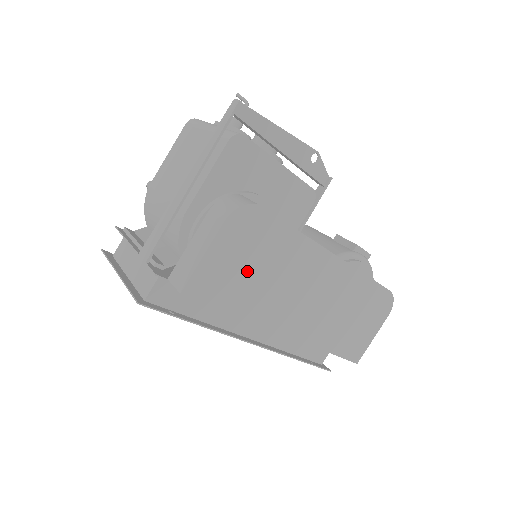
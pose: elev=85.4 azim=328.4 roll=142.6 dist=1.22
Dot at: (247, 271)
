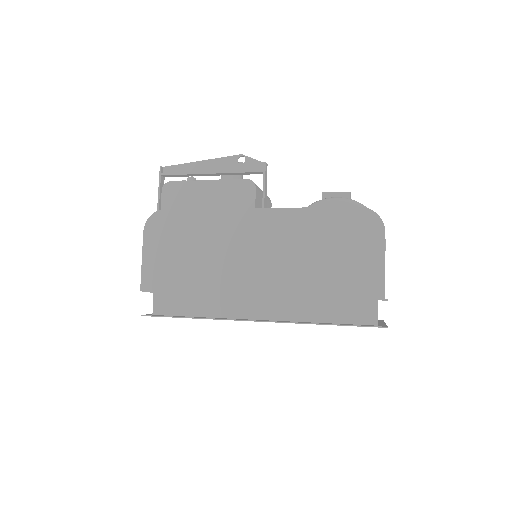
Dot at: (180, 256)
